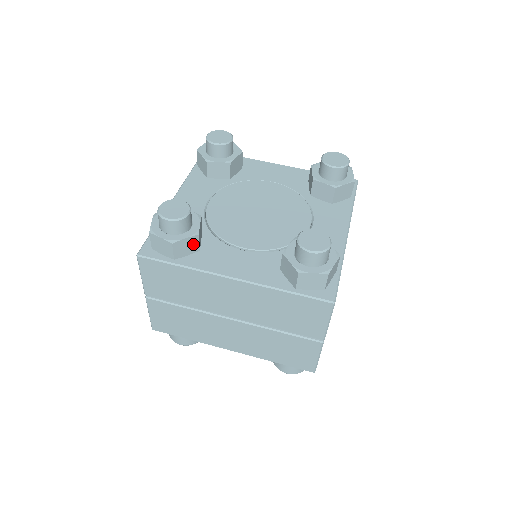
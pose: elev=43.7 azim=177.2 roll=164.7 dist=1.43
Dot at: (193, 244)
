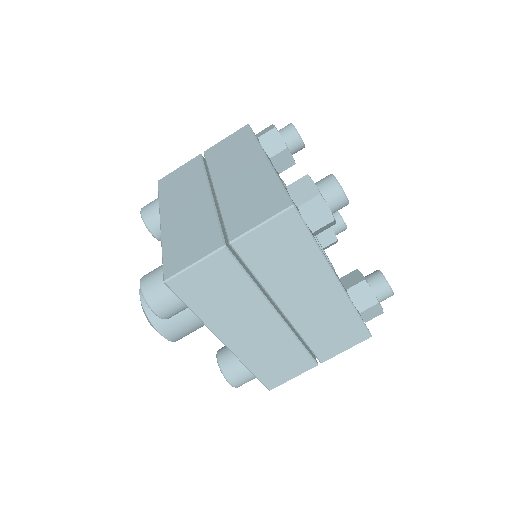
Dot at: (325, 228)
